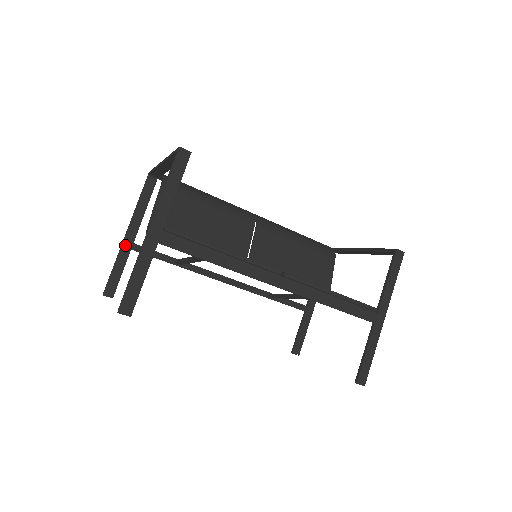
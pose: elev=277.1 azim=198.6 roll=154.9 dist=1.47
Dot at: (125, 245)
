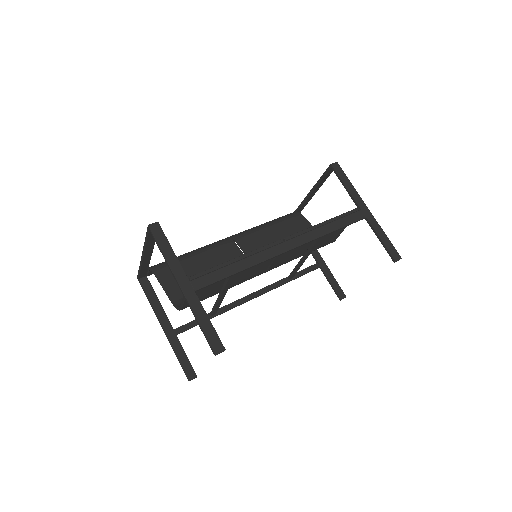
Dot at: (170, 336)
